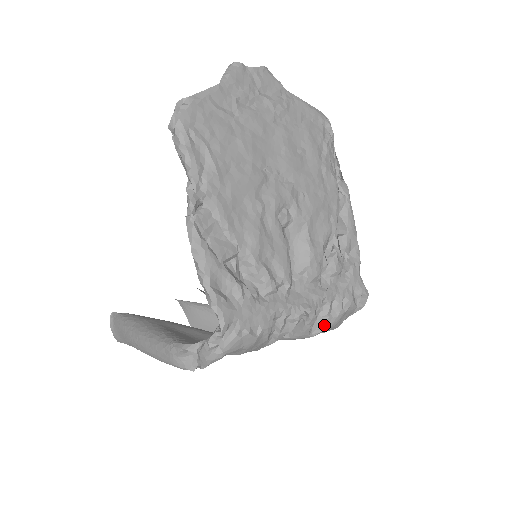
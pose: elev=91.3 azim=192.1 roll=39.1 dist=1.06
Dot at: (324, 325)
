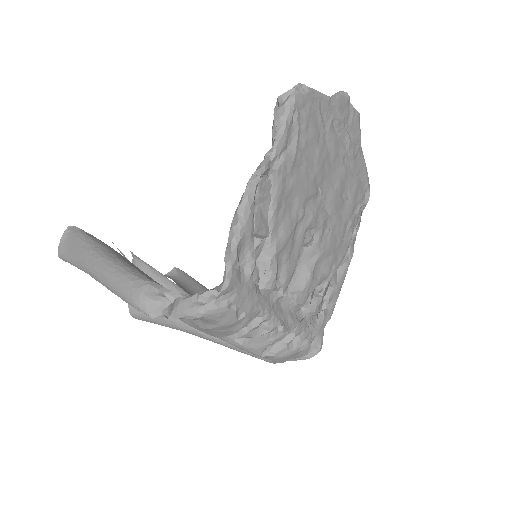
Dot at: (278, 352)
